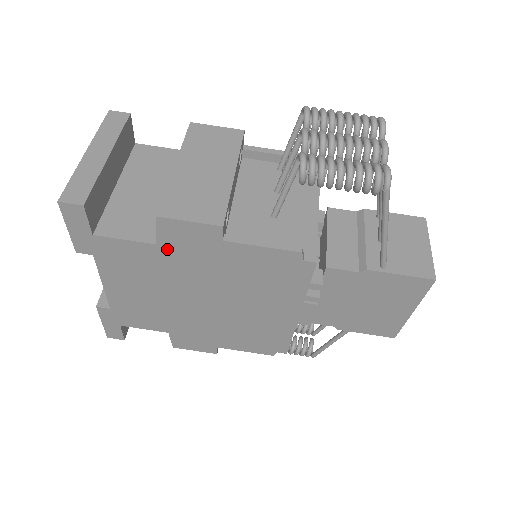
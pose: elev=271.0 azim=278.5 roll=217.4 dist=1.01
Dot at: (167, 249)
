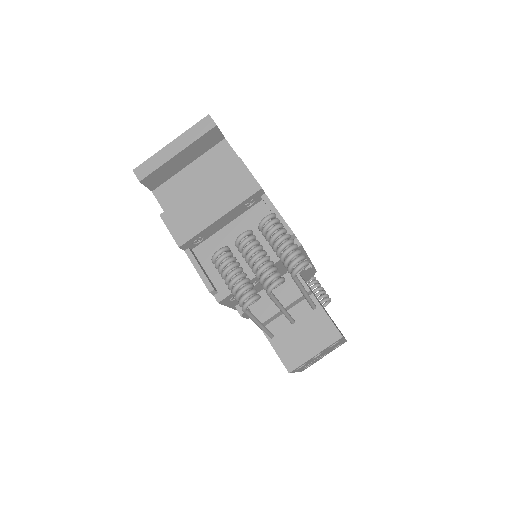
Dot at: occluded
